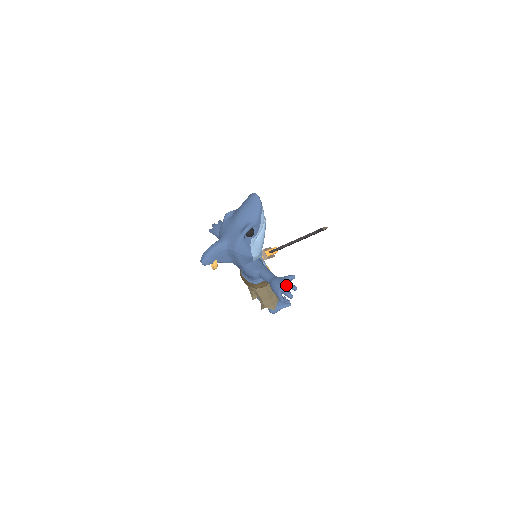
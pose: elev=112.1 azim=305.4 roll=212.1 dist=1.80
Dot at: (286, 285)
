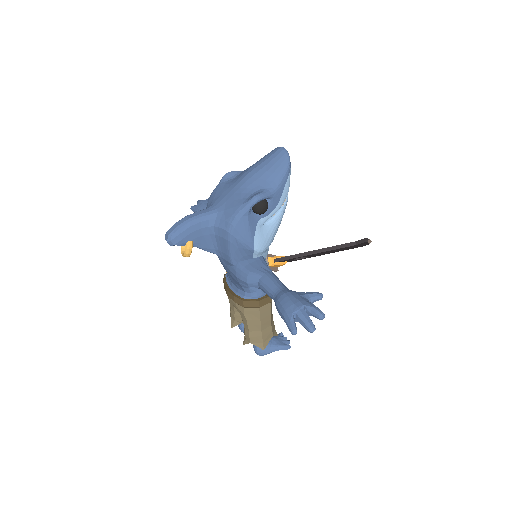
Dot at: (306, 306)
